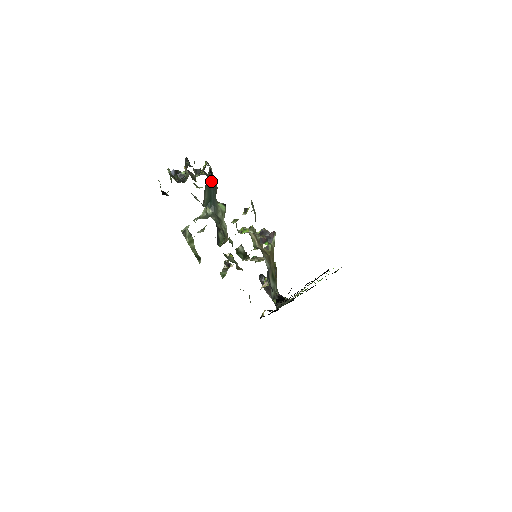
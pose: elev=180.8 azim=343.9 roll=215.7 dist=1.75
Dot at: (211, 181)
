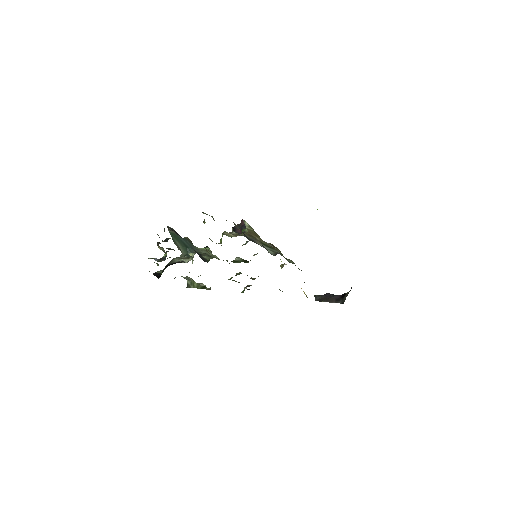
Dot at: (177, 235)
